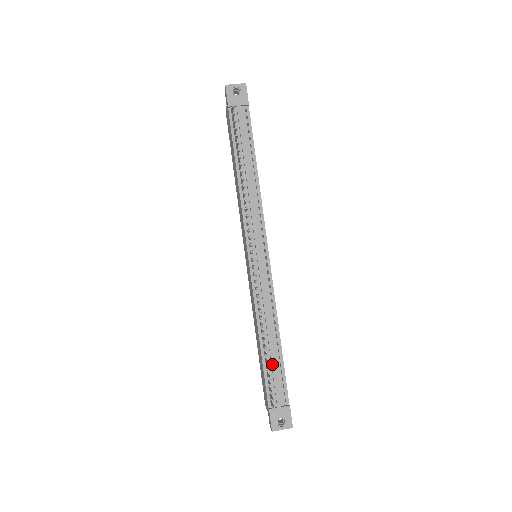
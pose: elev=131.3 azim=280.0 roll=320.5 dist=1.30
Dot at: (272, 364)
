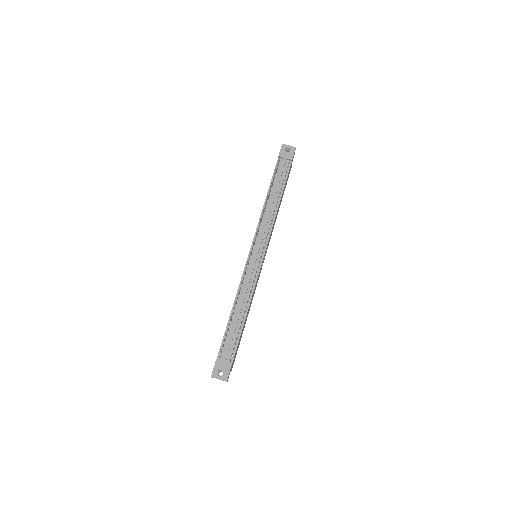
Dot at: (233, 329)
